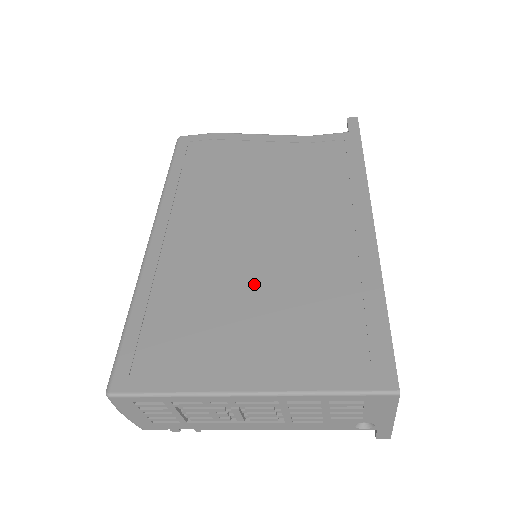
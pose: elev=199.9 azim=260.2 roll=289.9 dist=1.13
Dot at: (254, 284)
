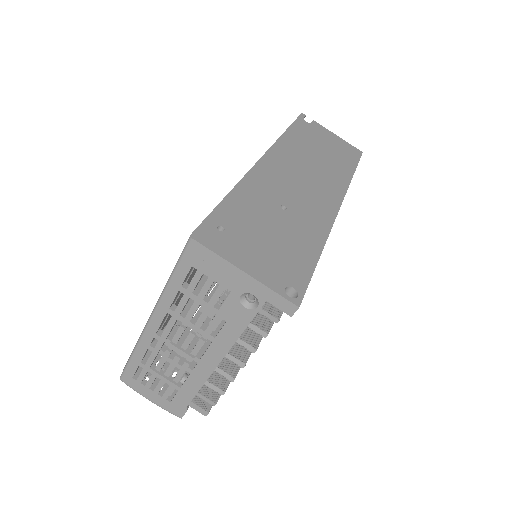
Dot at: occluded
